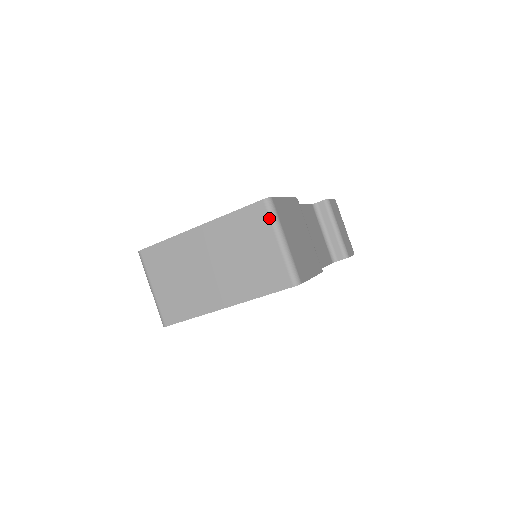
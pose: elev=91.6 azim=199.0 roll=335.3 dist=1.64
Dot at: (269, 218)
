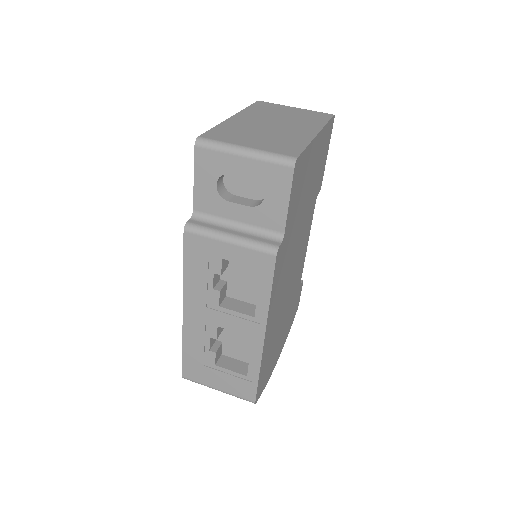
Dot at: occluded
